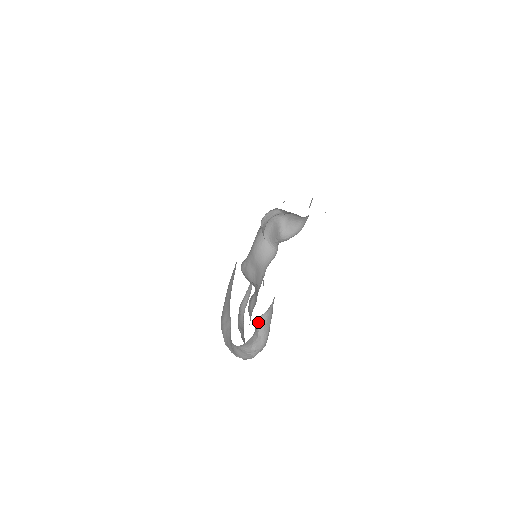
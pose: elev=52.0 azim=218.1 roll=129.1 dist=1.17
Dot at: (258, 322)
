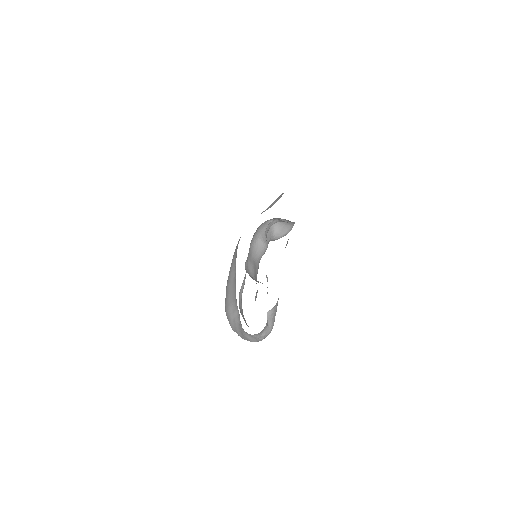
Dot at: (268, 315)
